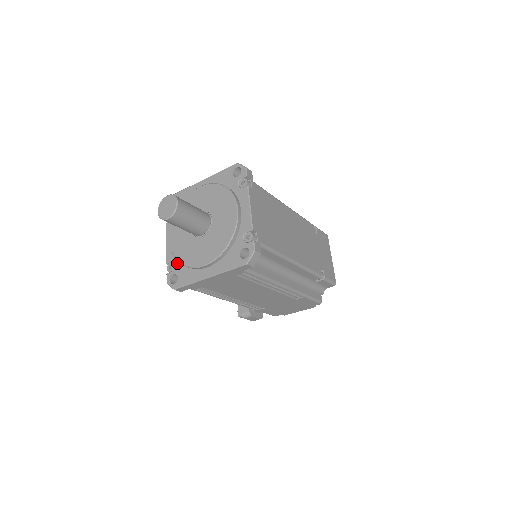
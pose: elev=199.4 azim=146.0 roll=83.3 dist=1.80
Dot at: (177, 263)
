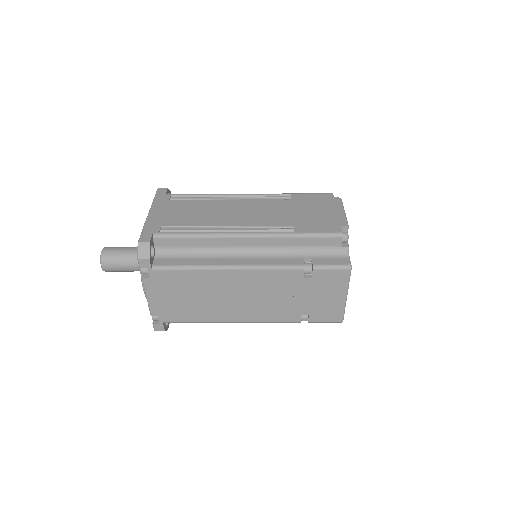
Dot at: occluded
